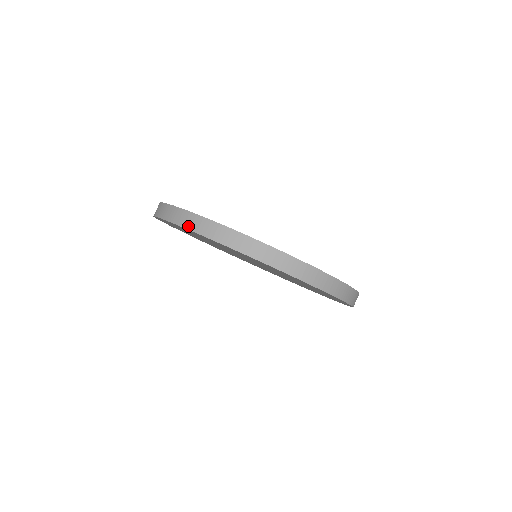
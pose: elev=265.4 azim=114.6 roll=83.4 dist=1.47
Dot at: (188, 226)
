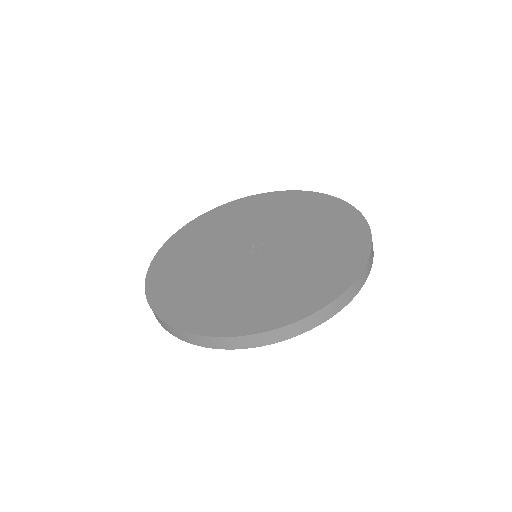
Dot at: (180, 338)
